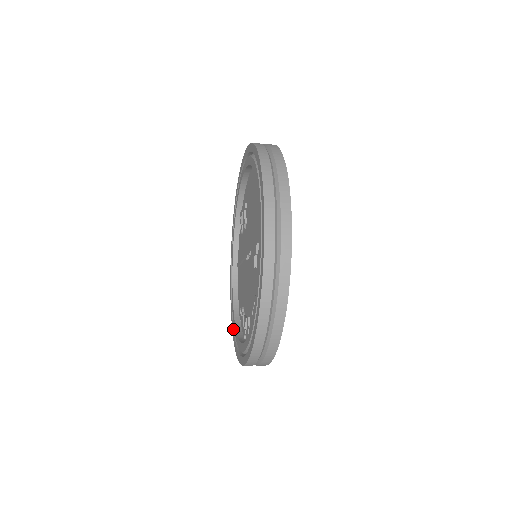
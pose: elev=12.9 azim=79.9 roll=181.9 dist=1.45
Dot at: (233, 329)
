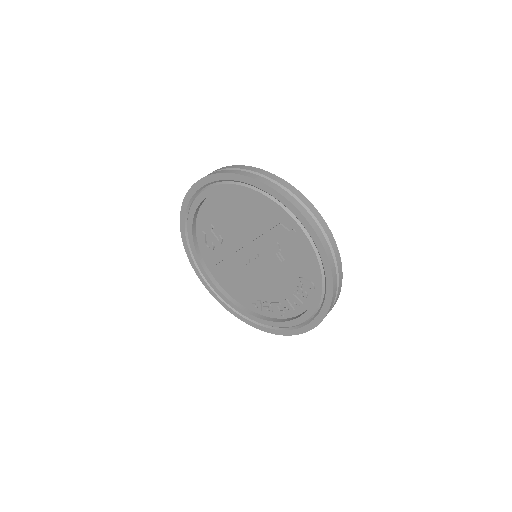
Dot at: (253, 323)
